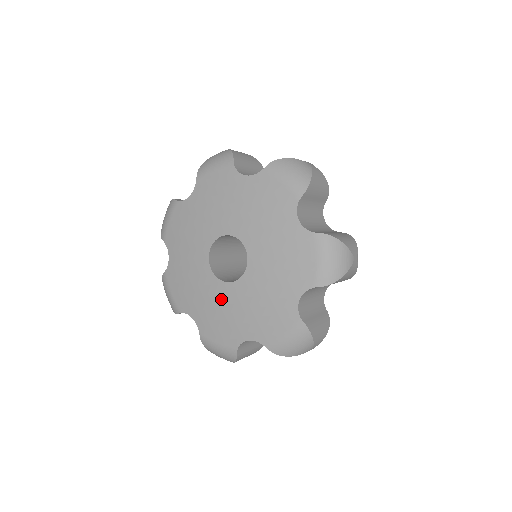
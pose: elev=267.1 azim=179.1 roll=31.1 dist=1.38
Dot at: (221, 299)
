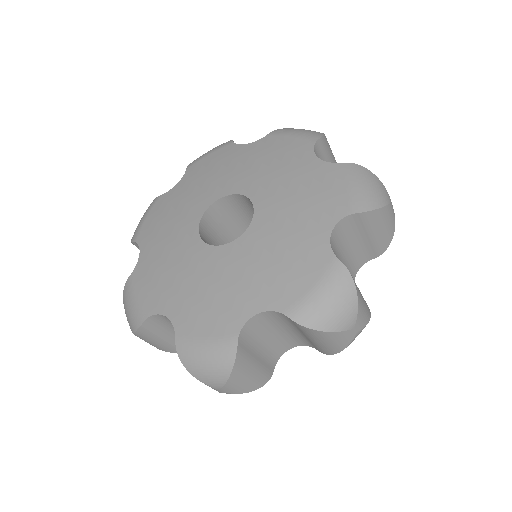
Dot at: (182, 253)
